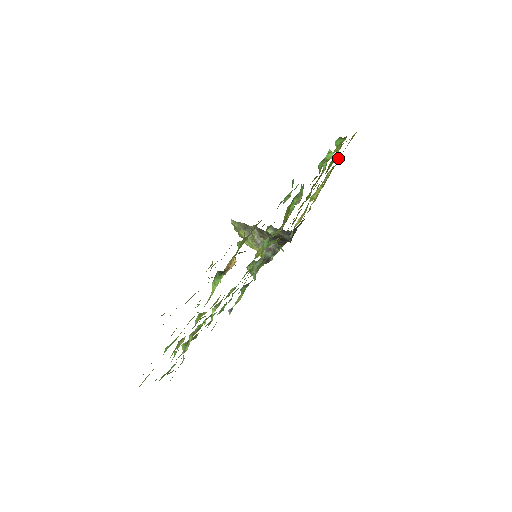
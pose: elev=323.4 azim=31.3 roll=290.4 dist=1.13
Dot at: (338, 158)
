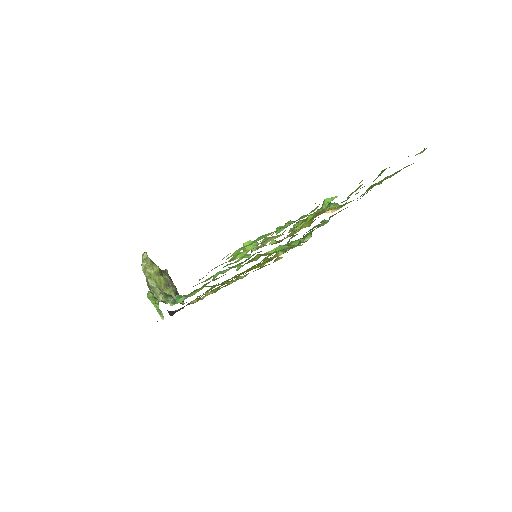
Dot at: (255, 270)
